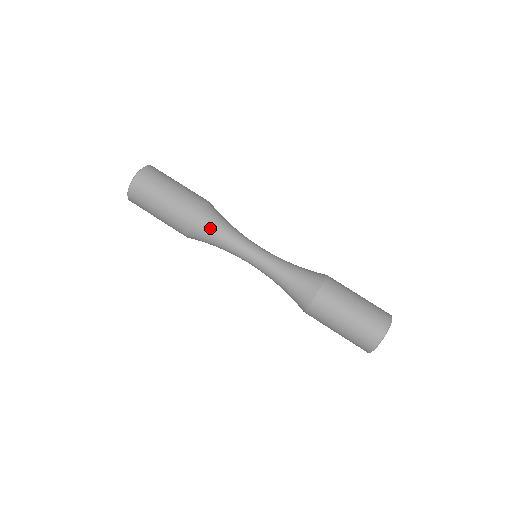
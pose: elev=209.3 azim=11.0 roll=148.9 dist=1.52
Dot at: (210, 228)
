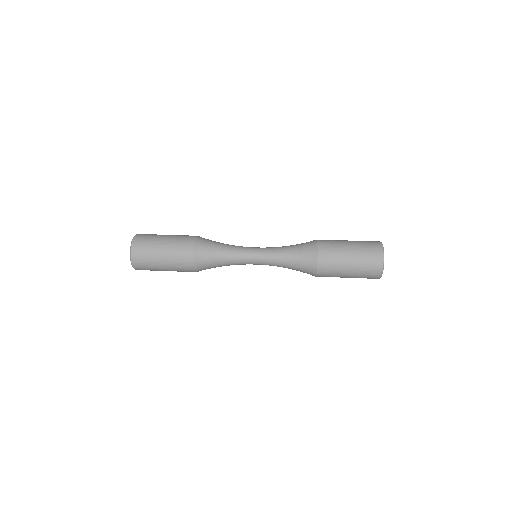
Dot at: (210, 260)
